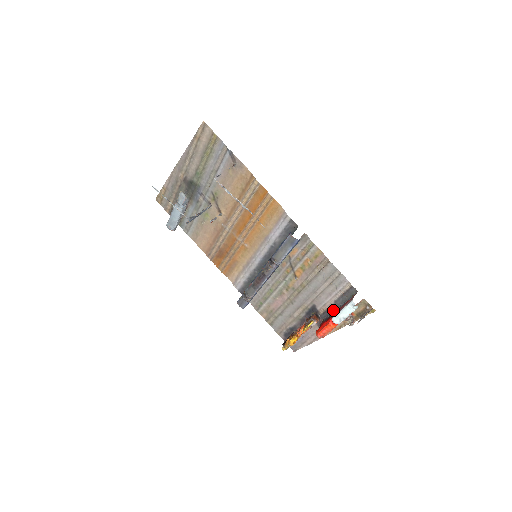
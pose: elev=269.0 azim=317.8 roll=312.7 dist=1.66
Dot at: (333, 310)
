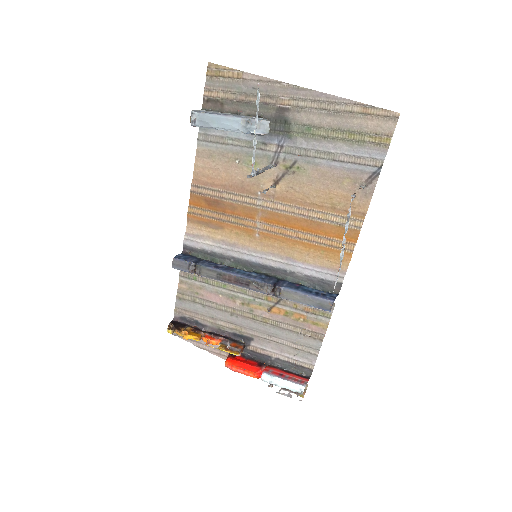
Dot at: (265, 359)
